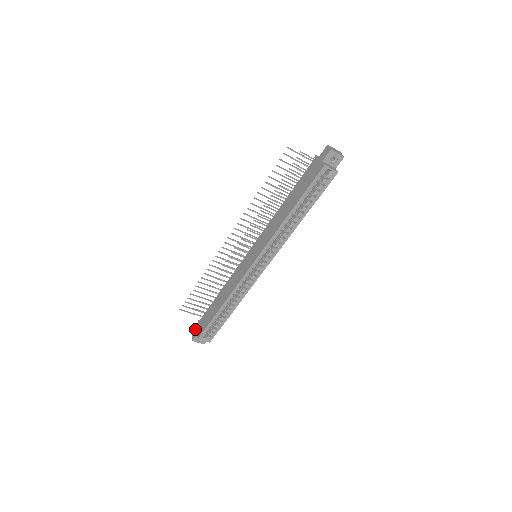
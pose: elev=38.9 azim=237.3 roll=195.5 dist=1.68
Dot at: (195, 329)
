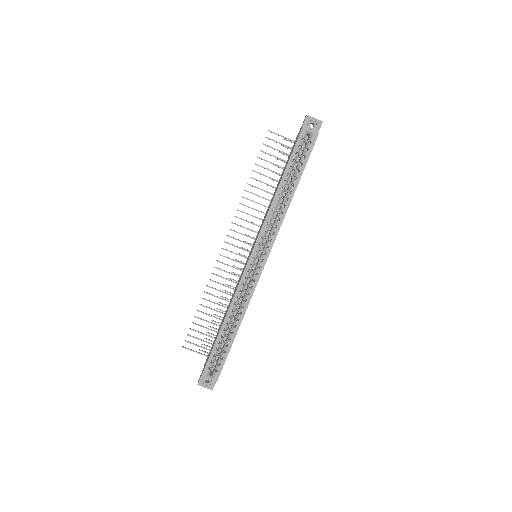
Dot at: occluded
